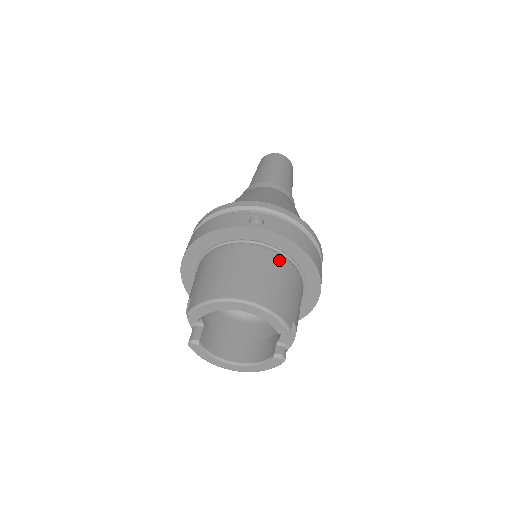
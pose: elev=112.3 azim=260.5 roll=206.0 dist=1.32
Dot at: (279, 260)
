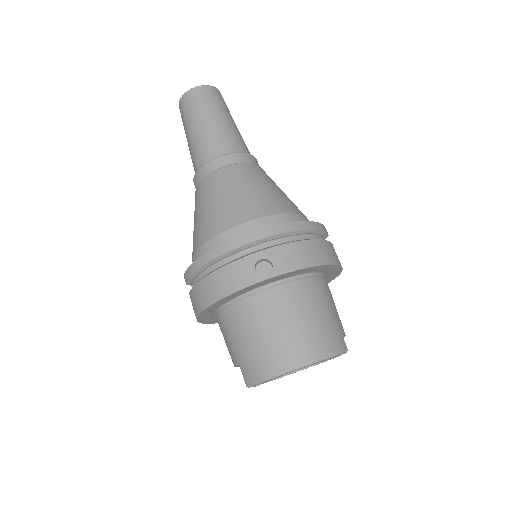
Dot at: (303, 288)
